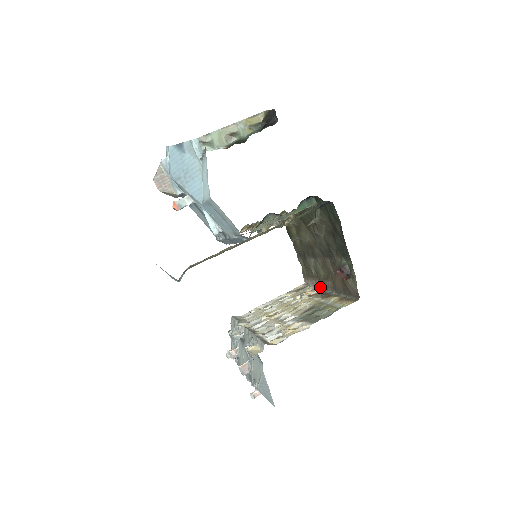
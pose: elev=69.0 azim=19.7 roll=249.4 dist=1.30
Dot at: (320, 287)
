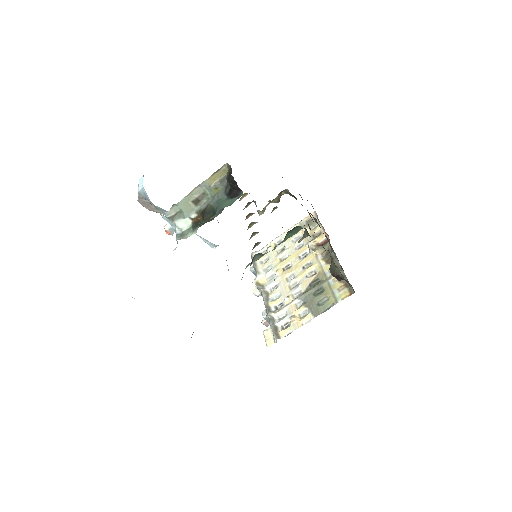
Dot at: (327, 235)
